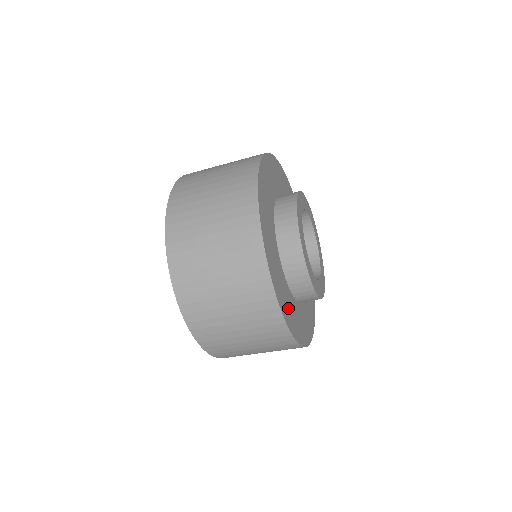
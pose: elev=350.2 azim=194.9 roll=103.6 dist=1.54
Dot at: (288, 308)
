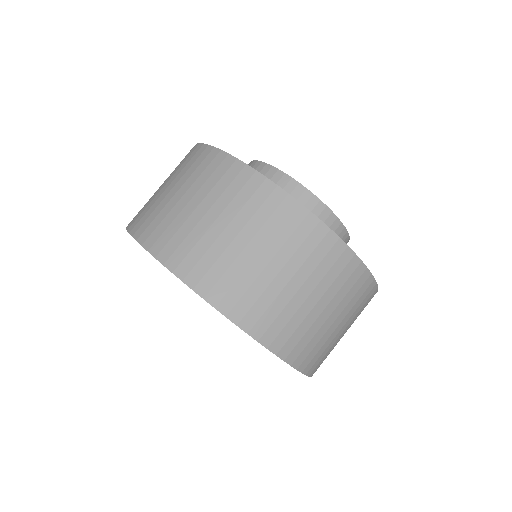
Dot at: occluded
